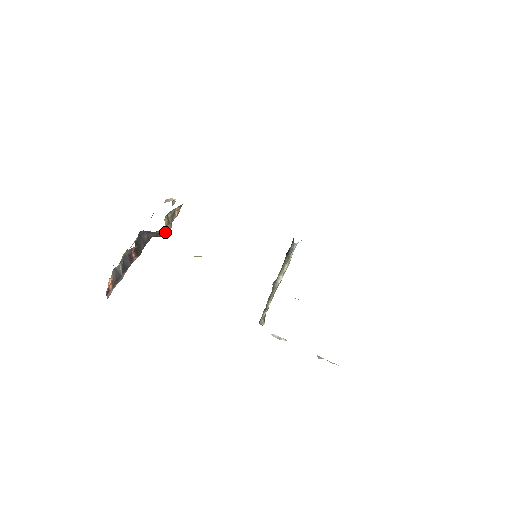
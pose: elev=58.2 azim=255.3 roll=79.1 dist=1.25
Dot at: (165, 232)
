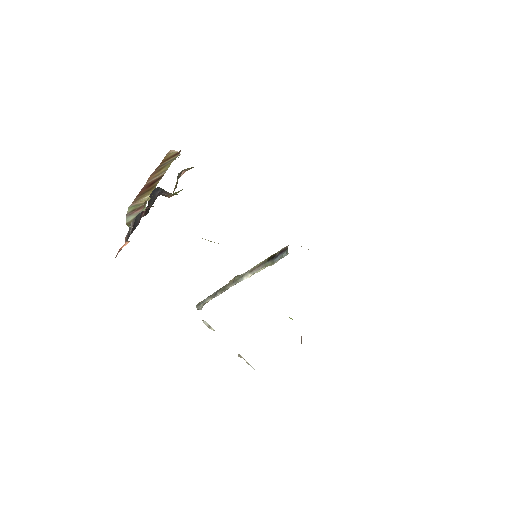
Dot at: occluded
